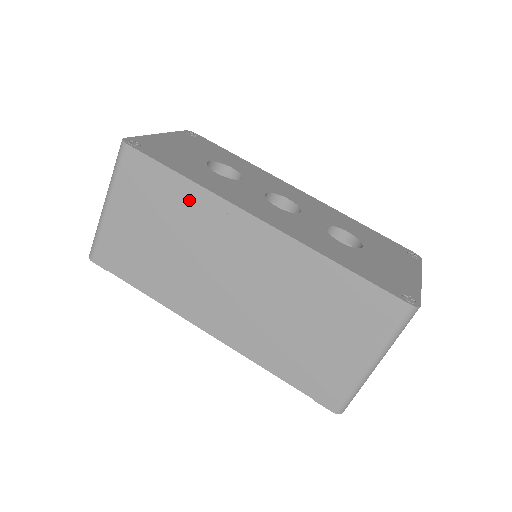
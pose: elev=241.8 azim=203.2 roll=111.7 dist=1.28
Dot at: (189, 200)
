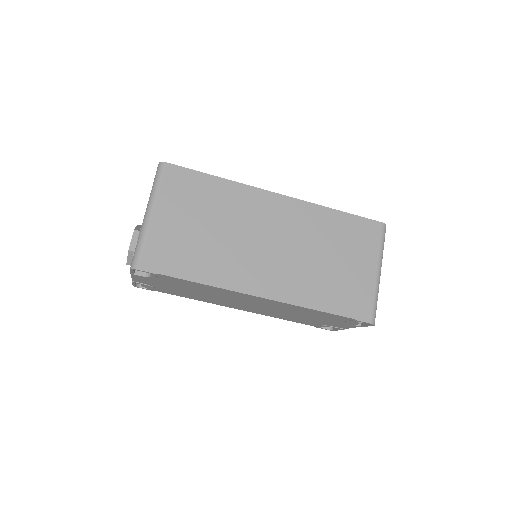
Dot at: (225, 193)
